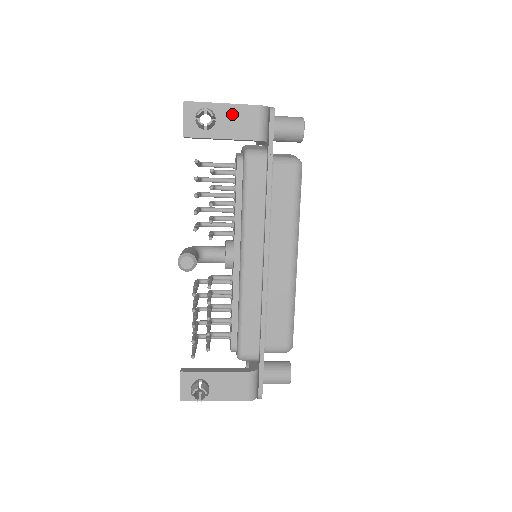
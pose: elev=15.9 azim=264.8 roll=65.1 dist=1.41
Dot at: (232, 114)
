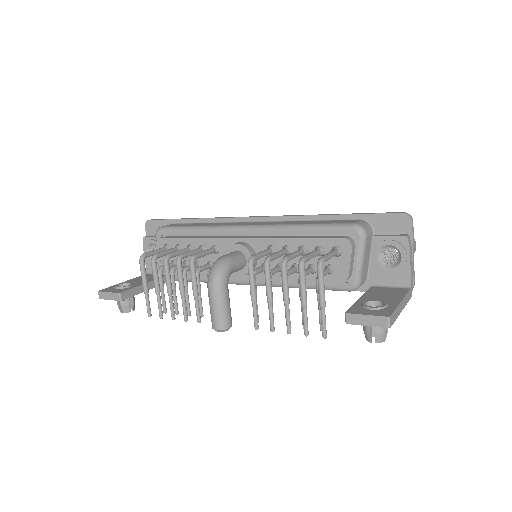
Dot at: occluded
